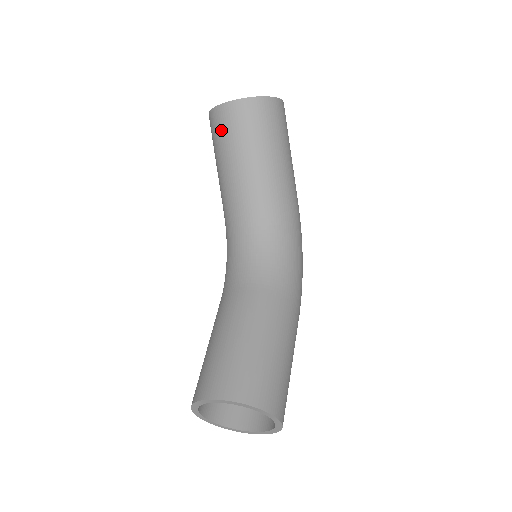
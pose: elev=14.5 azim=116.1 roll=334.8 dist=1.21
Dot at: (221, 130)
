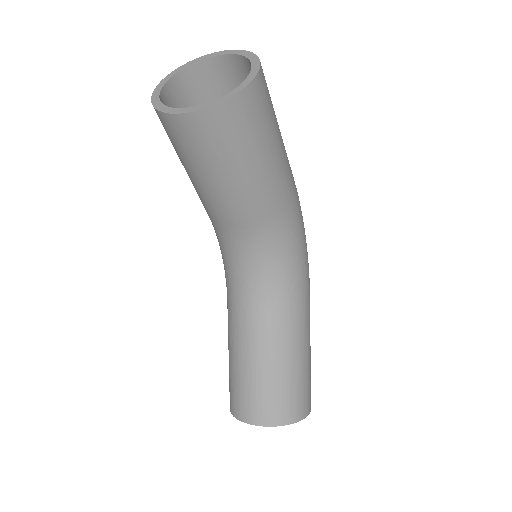
Dot at: (182, 144)
